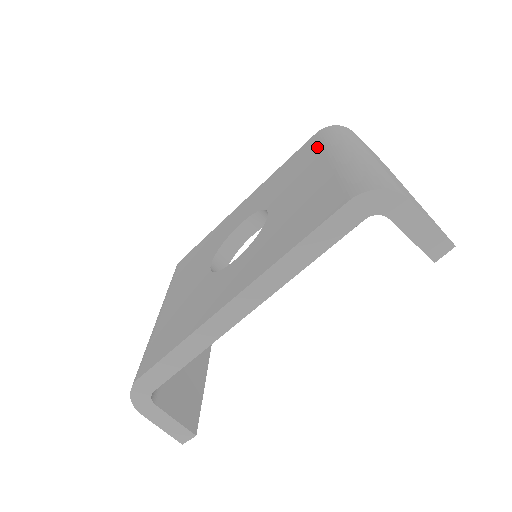
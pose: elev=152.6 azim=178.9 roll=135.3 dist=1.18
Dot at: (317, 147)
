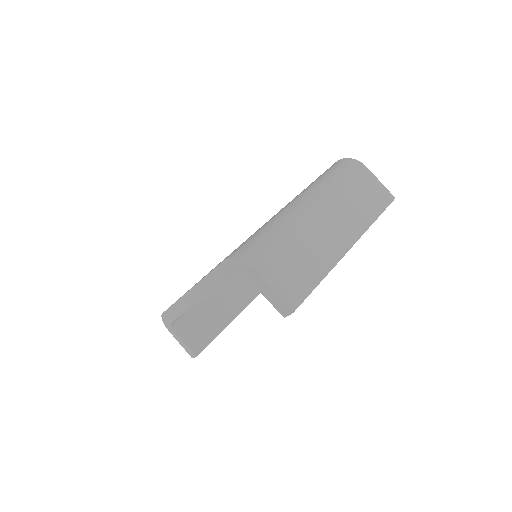
Dot at: occluded
